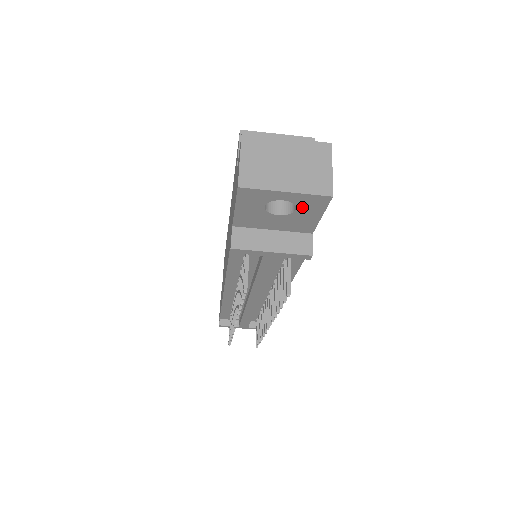
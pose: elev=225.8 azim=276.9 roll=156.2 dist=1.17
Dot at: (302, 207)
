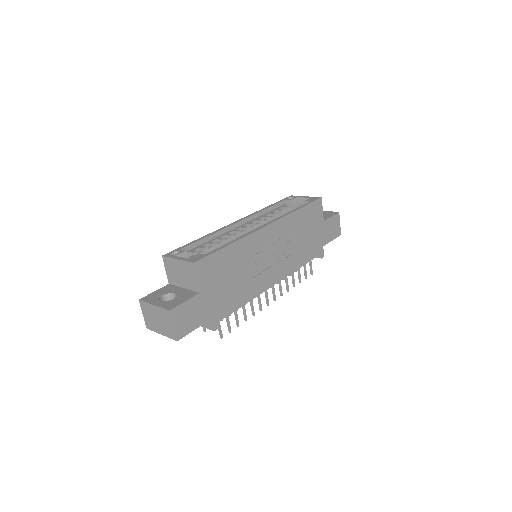
Dot at: occluded
